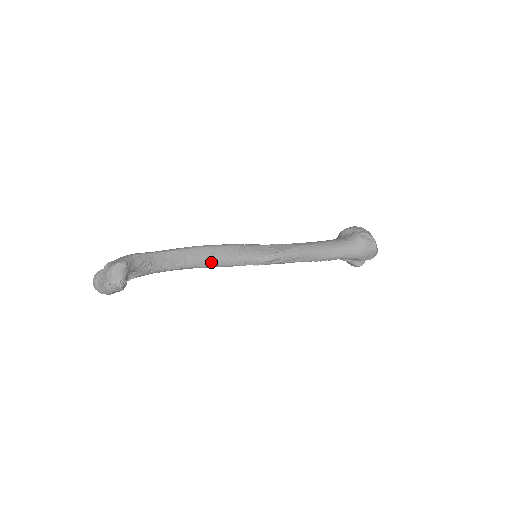
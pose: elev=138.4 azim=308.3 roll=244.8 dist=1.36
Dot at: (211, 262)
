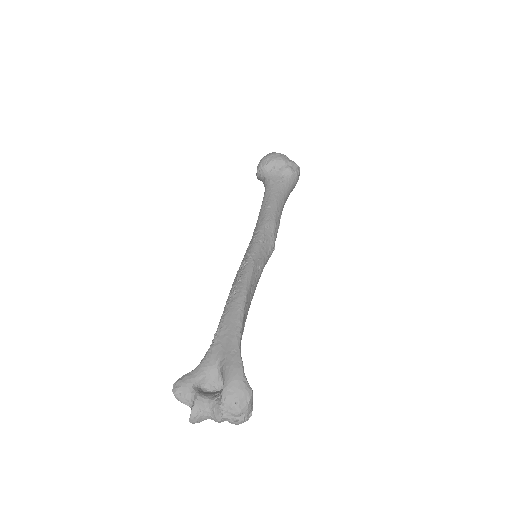
Dot at: occluded
